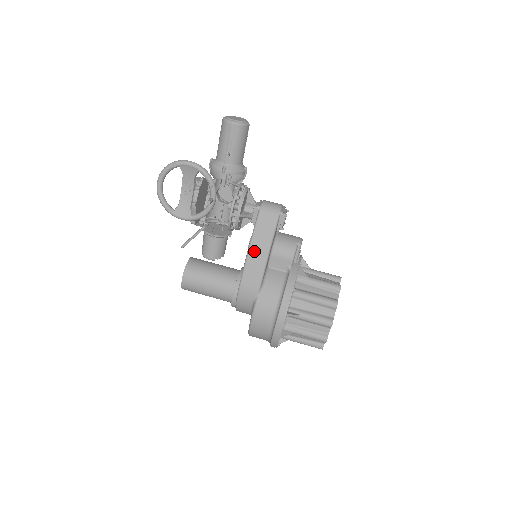
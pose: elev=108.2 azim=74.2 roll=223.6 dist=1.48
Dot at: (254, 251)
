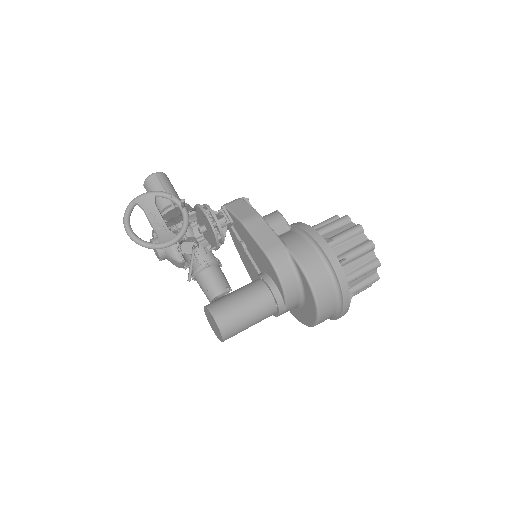
Dot at: (250, 224)
